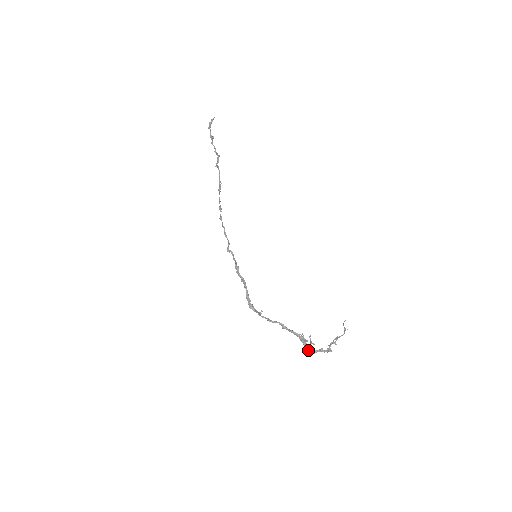
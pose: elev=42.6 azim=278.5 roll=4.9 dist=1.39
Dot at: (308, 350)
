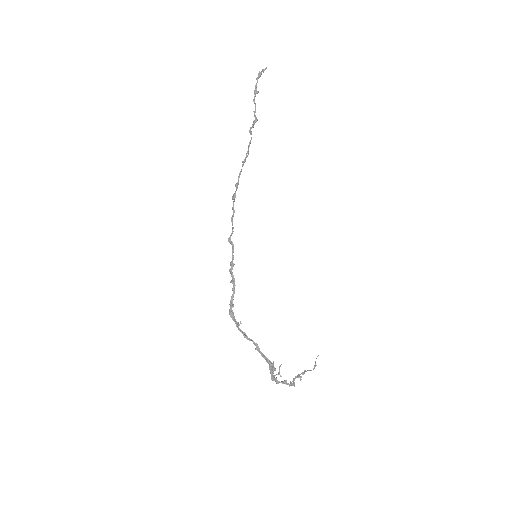
Dot at: (272, 379)
